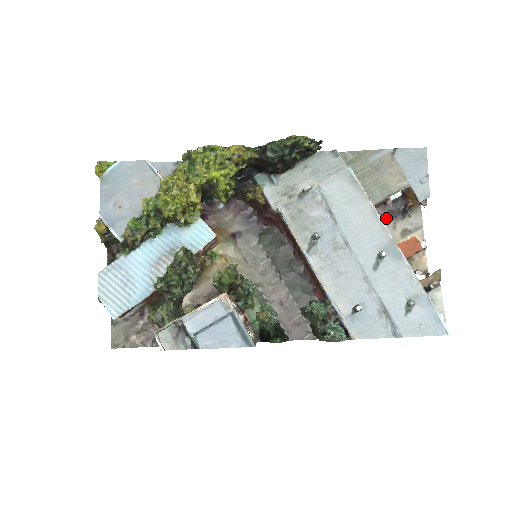
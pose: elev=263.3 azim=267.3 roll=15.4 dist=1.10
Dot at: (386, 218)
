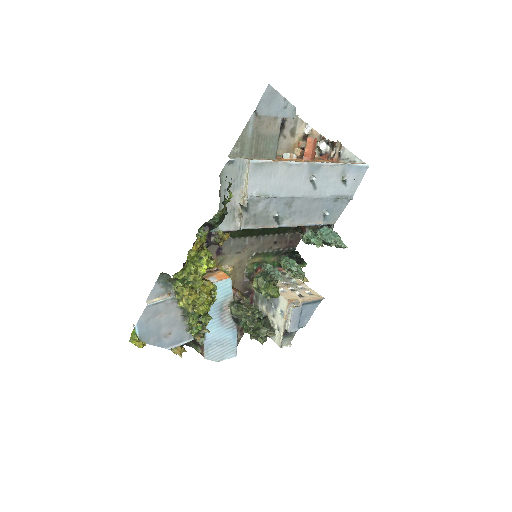
Dot at: occluded
